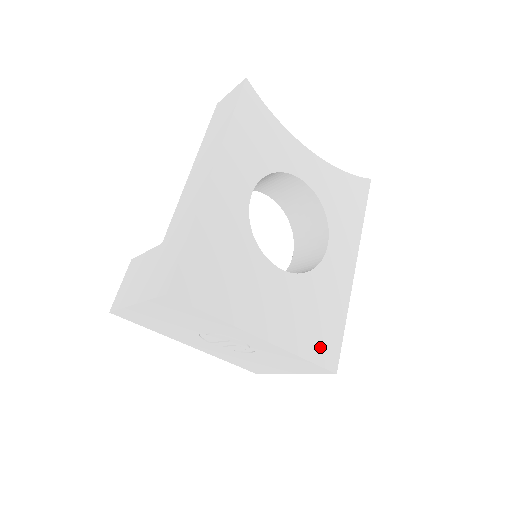
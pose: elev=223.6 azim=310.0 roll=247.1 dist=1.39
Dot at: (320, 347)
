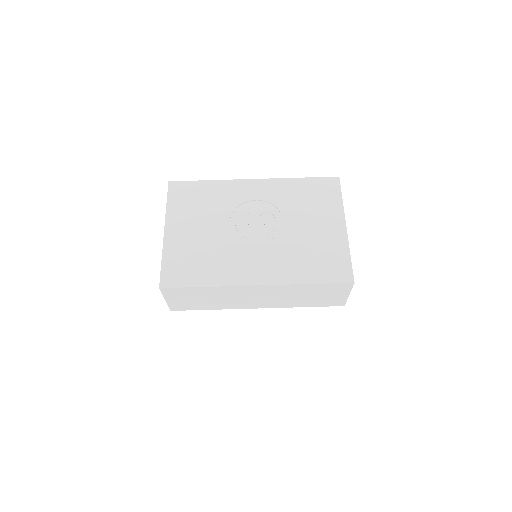
Dot at: occluded
